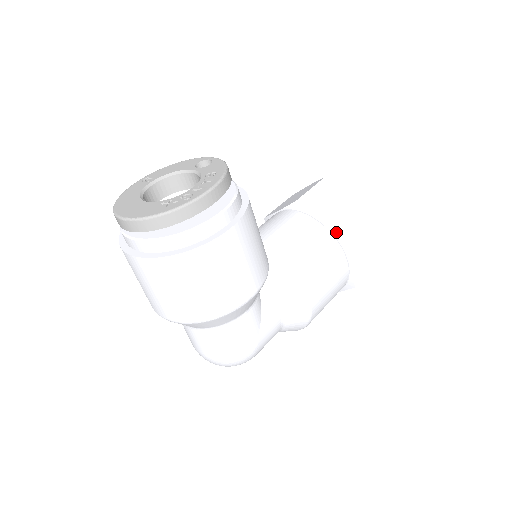
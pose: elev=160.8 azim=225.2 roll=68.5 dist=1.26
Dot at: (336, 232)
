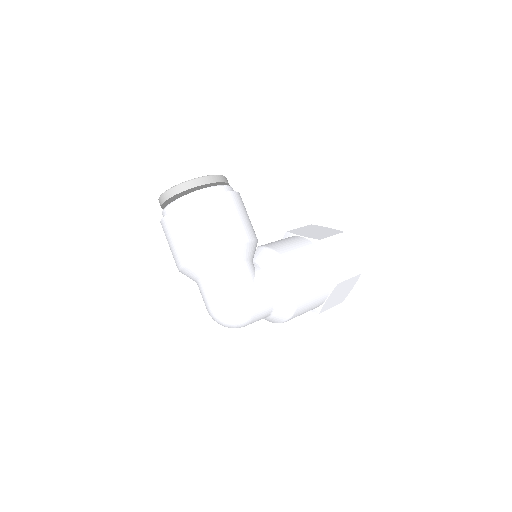
Dot at: (313, 238)
